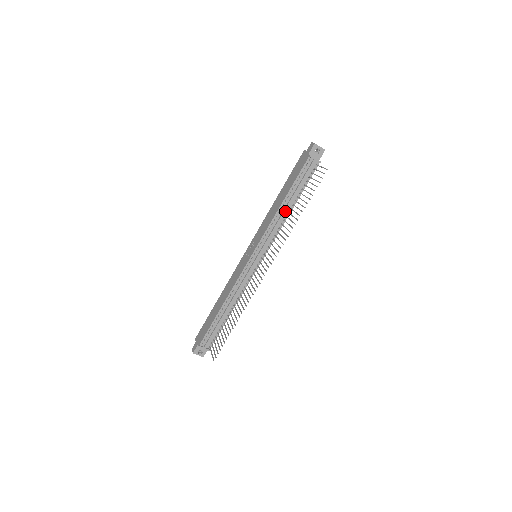
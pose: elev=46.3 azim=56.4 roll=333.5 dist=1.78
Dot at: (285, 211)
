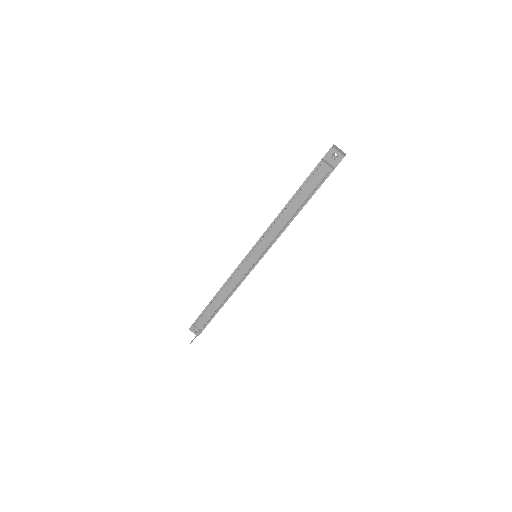
Dot at: (286, 217)
